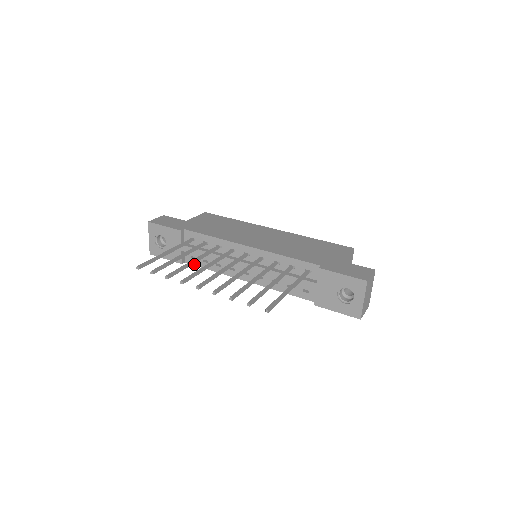
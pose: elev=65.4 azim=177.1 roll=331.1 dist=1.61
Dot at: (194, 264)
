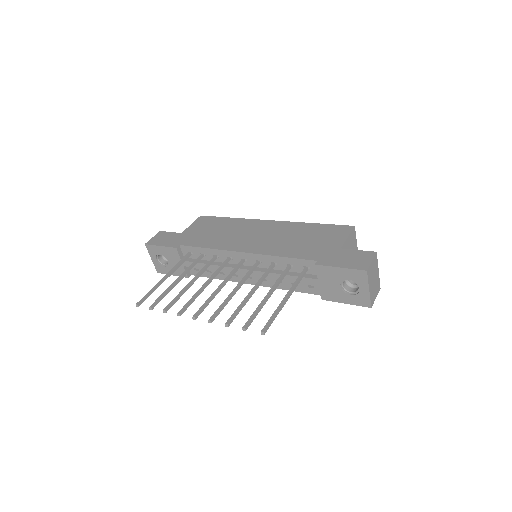
Dot at: occluded
